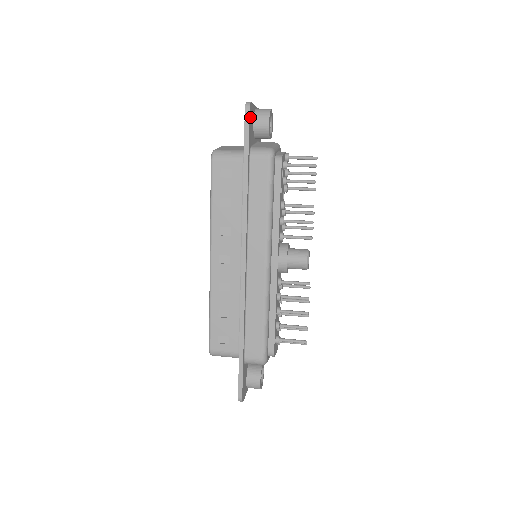
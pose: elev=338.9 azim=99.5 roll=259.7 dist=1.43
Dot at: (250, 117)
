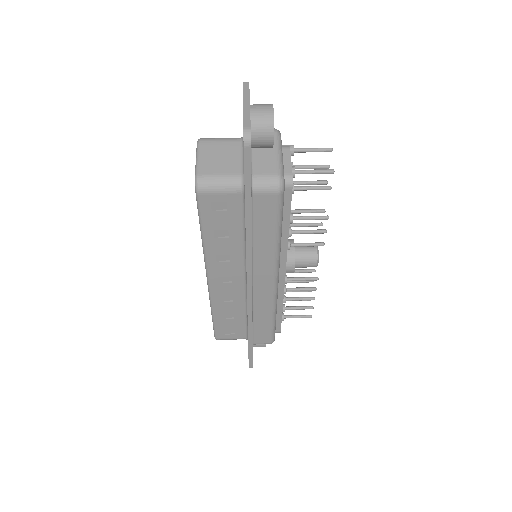
Dot at: (250, 149)
